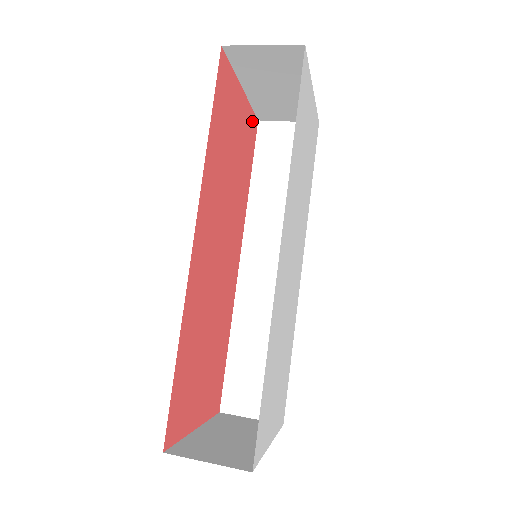
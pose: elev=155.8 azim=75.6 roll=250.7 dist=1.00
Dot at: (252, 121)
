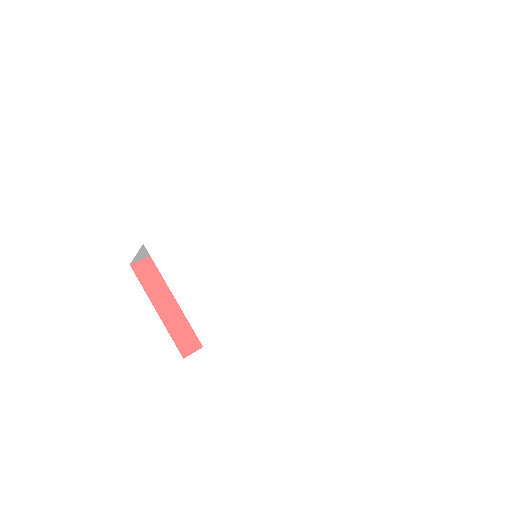
Dot at: occluded
